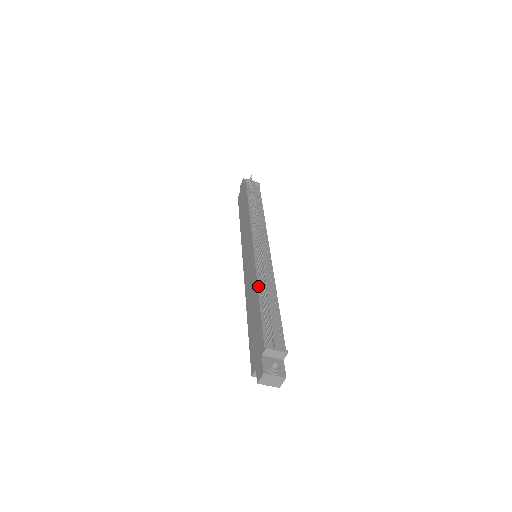
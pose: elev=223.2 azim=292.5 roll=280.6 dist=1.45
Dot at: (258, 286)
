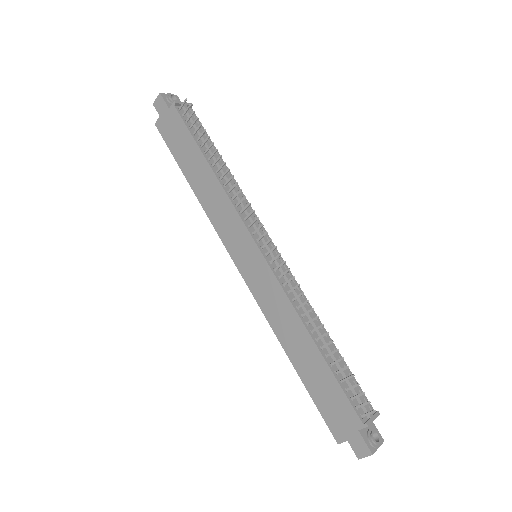
Dot at: (306, 327)
